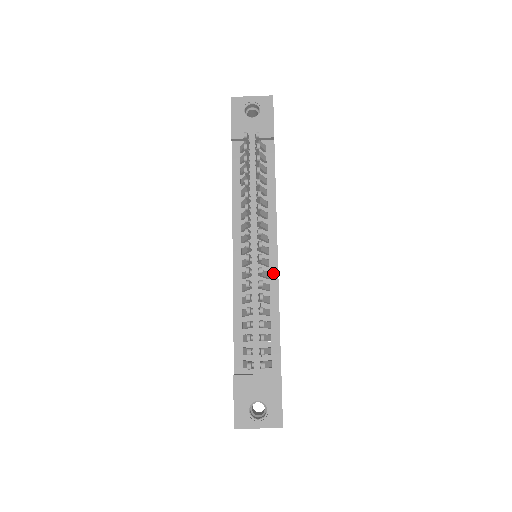
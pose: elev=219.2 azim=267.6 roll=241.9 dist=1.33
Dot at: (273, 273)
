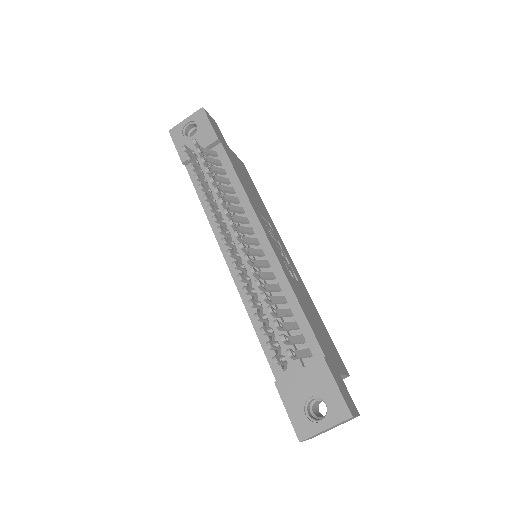
Dot at: (271, 259)
